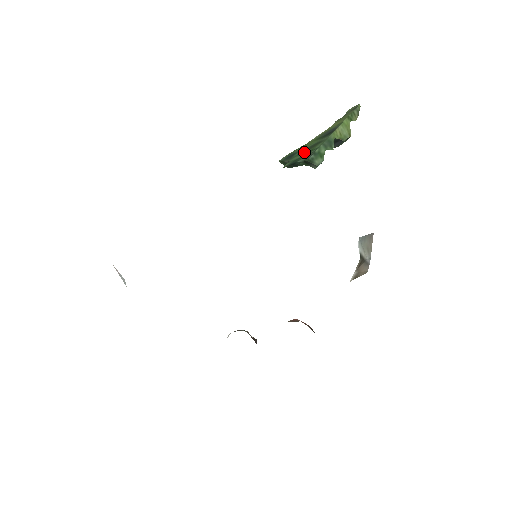
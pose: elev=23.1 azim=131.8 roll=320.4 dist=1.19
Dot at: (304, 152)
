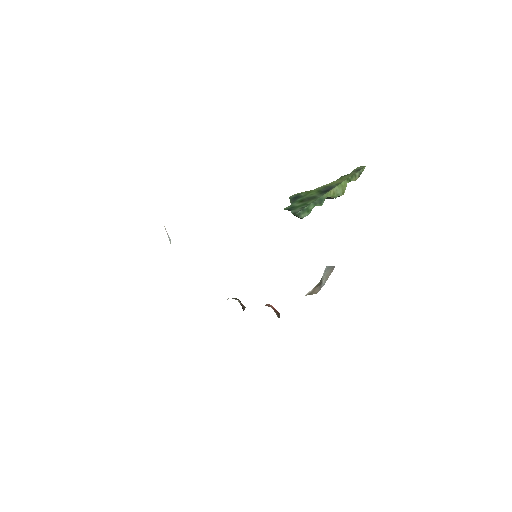
Dot at: (302, 202)
